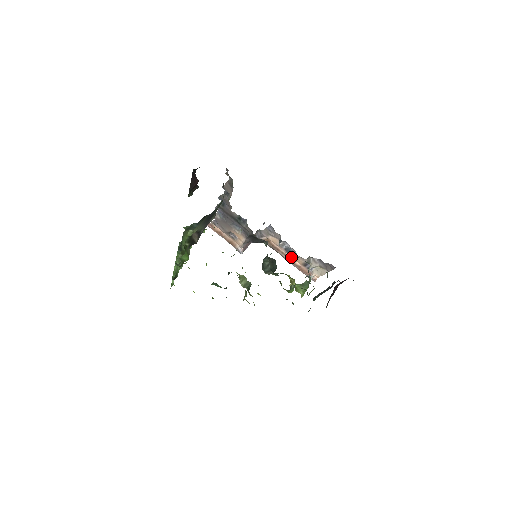
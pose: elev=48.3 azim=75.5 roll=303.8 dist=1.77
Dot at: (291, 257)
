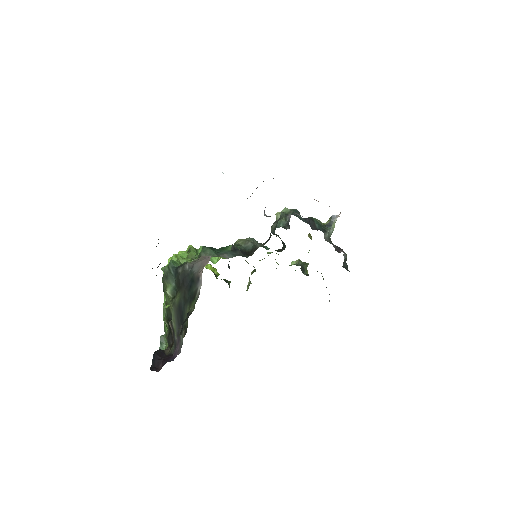
Dot at: occluded
